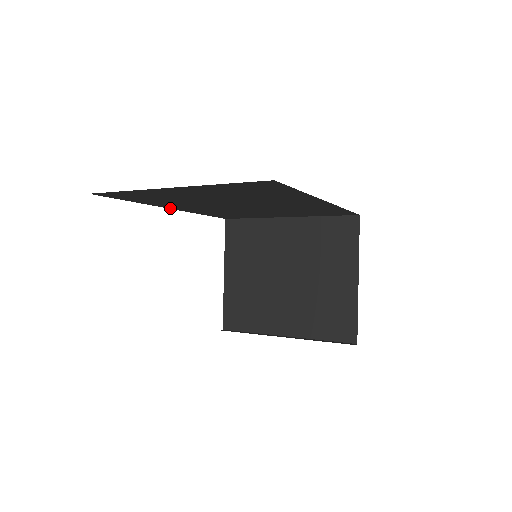
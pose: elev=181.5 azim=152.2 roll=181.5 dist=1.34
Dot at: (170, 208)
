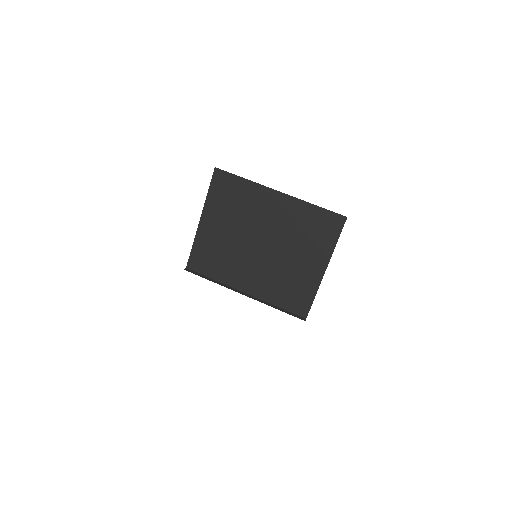
Dot at: occluded
